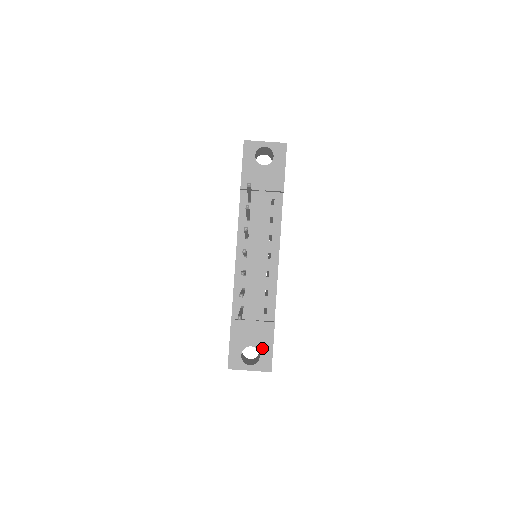
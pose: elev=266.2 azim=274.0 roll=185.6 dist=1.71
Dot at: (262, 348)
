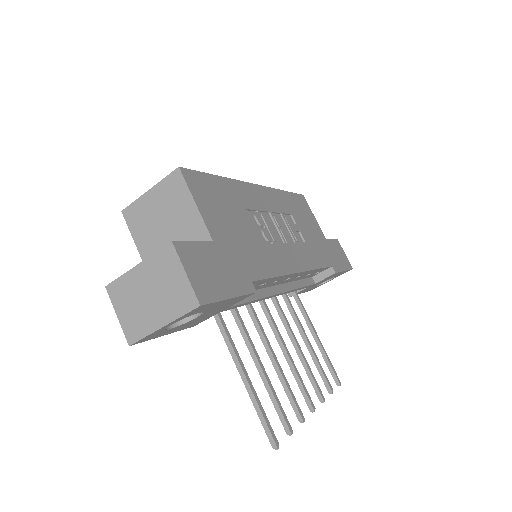
Dot at: occluded
